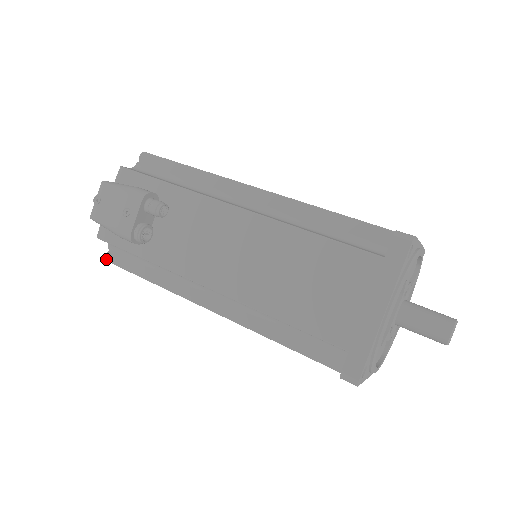
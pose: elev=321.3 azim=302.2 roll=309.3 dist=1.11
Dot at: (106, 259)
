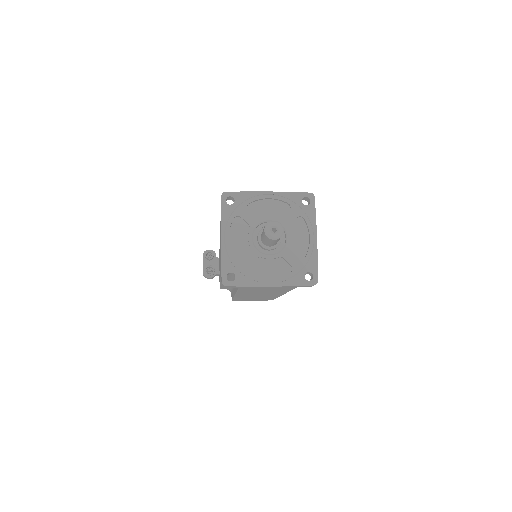
Dot at: occluded
